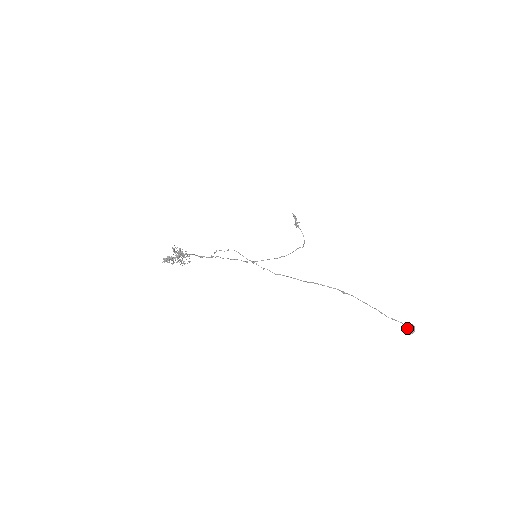
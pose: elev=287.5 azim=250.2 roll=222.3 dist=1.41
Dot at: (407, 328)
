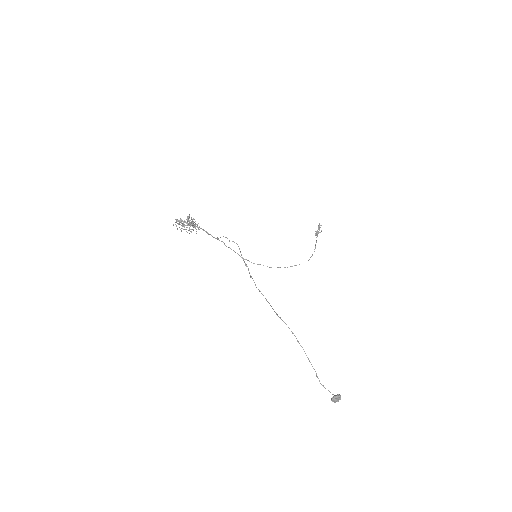
Dot at: (333, 396)
